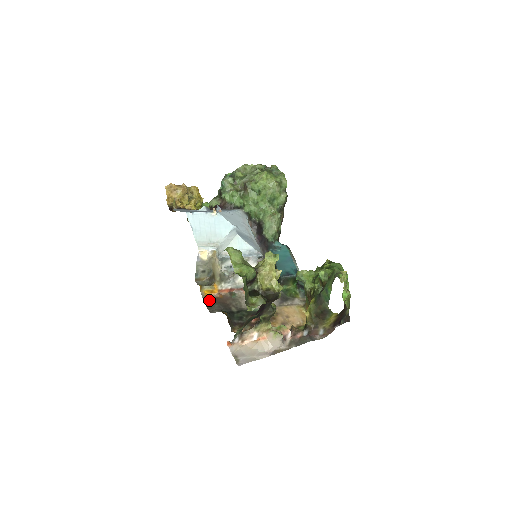
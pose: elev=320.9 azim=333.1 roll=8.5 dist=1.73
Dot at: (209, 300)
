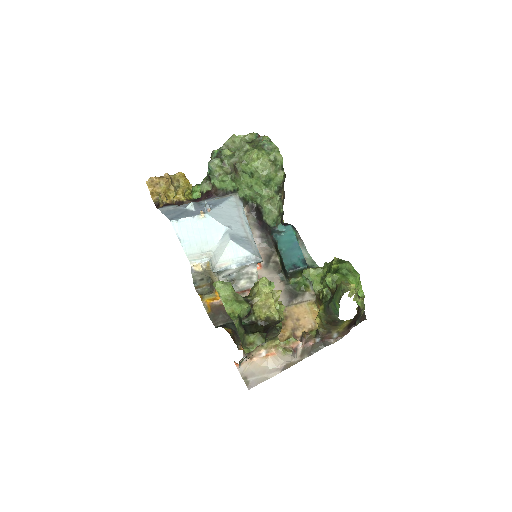
Dot at: (212, 309)
